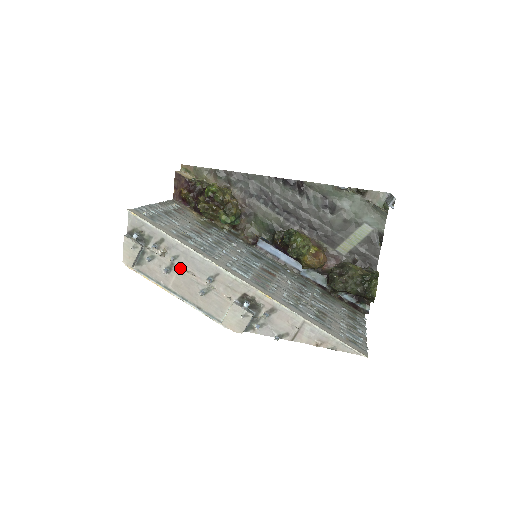
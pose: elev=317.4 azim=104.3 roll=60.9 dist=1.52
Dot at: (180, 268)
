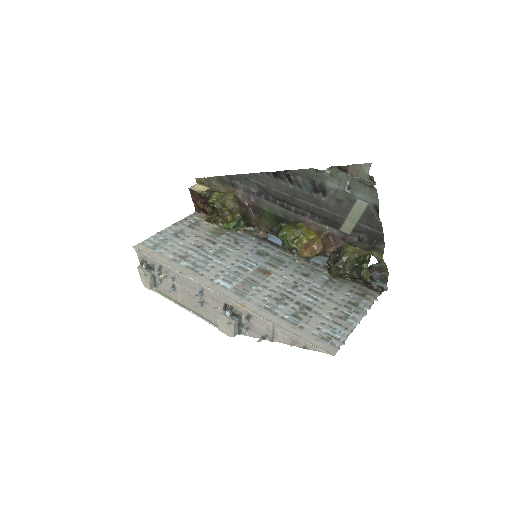
Dot at: (179, 287)
